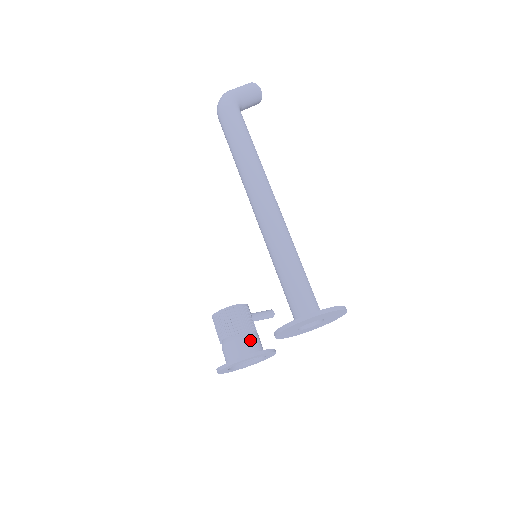
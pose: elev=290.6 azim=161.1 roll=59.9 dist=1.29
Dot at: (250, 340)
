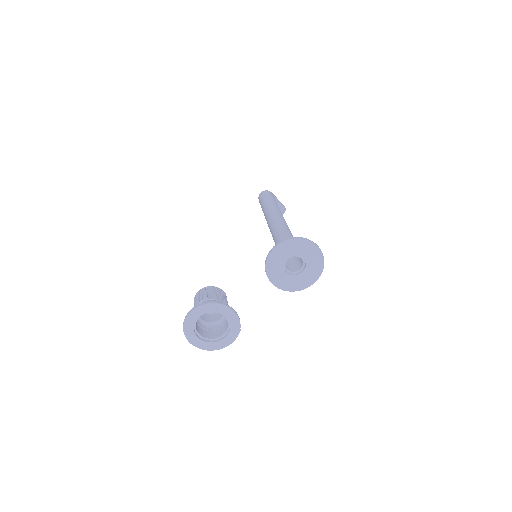
Dot at: occluded
